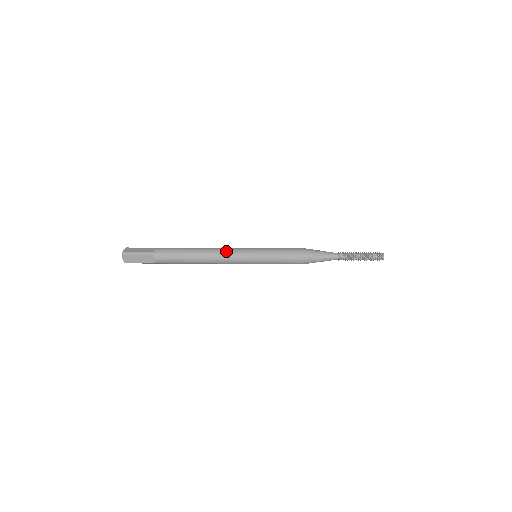
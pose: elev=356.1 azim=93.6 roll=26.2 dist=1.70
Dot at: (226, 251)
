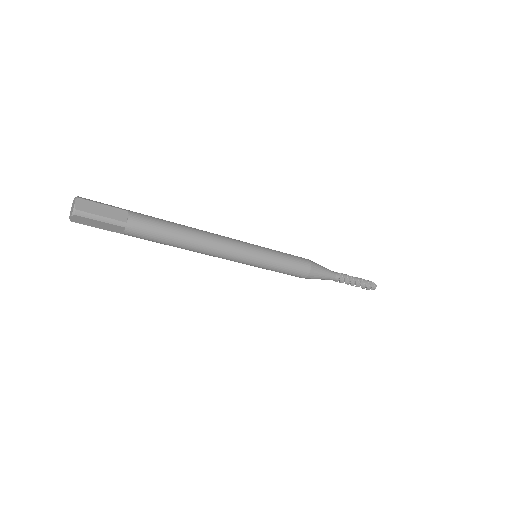
Dot at: (227, 247)
